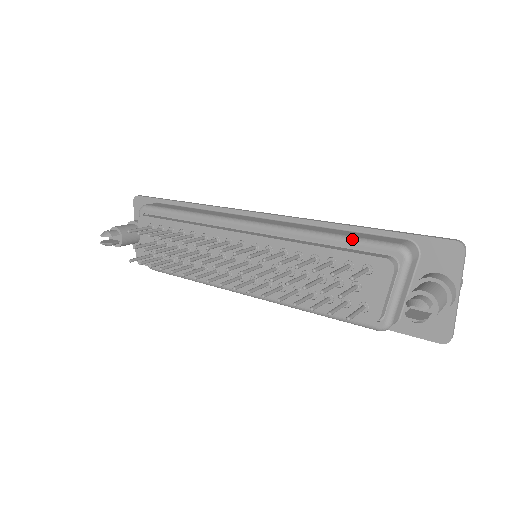
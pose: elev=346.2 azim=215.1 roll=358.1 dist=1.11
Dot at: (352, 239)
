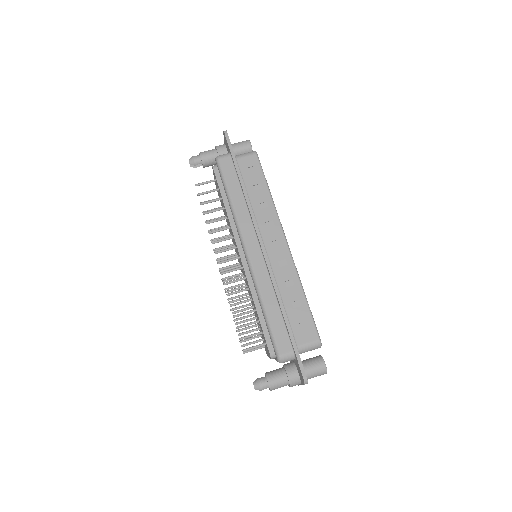
Dot at: (268, 326)
